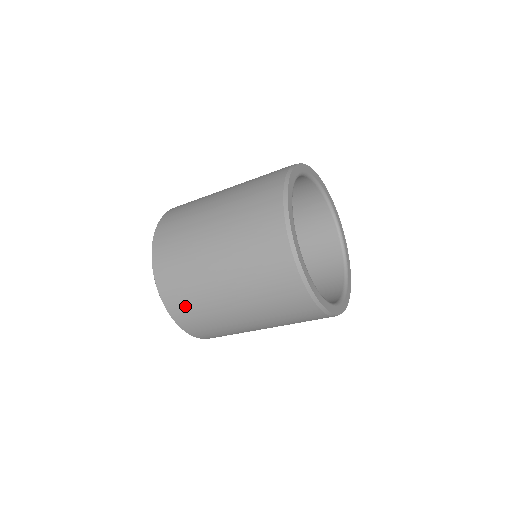
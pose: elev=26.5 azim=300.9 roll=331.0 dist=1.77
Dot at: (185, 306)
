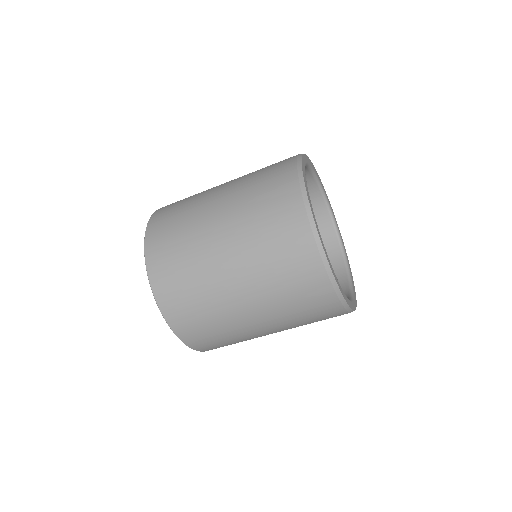
Dot at: (167, 251)
